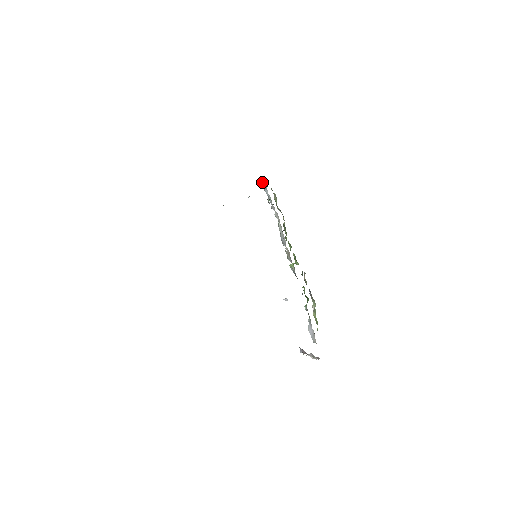
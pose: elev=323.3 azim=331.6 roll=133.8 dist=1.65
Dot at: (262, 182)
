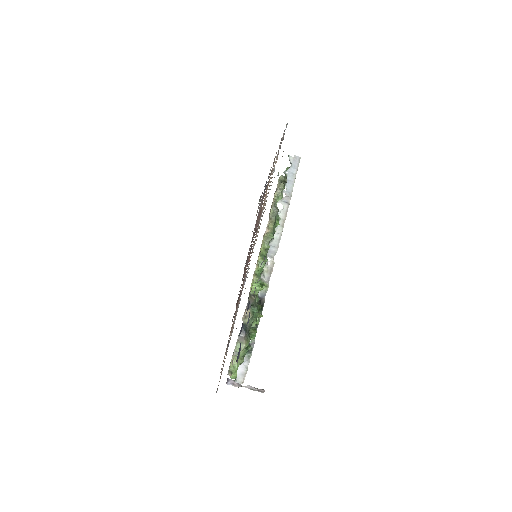
Dot at: (290, 158)
